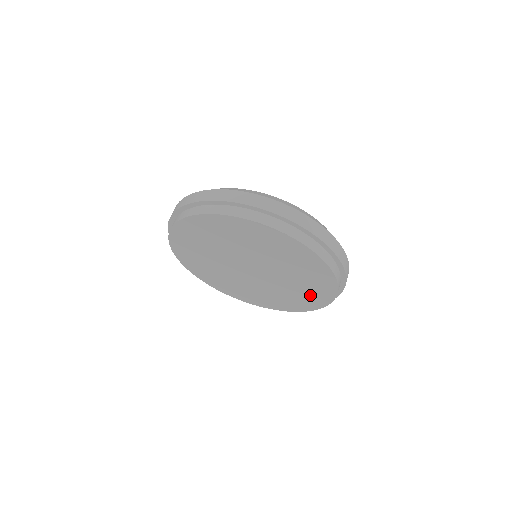
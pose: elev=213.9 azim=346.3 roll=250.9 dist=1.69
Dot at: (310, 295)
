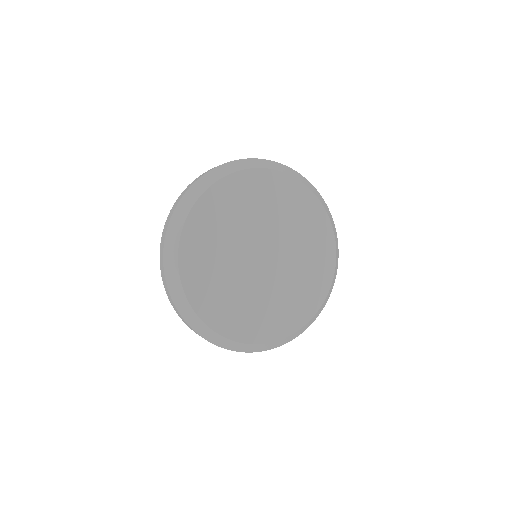
Dot at: occluded
